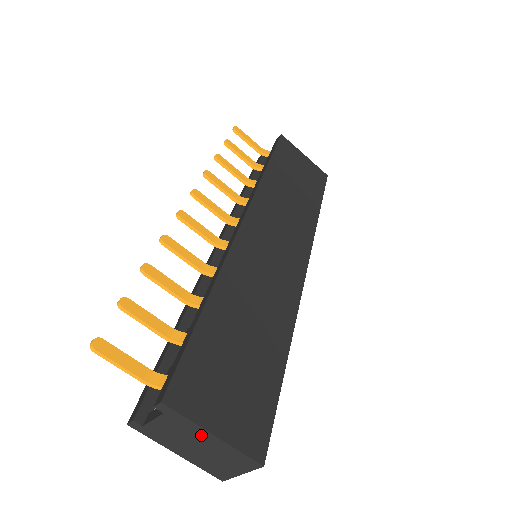
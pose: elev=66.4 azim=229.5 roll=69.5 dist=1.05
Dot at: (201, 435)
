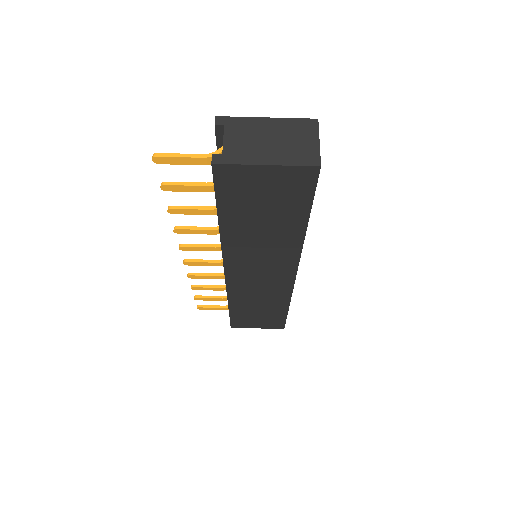
Dot at: (260, 125)
